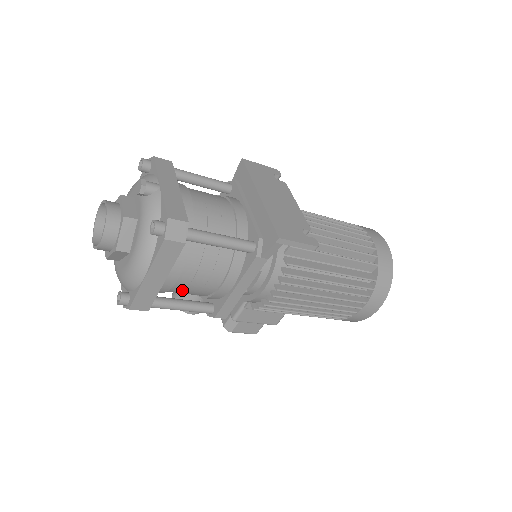
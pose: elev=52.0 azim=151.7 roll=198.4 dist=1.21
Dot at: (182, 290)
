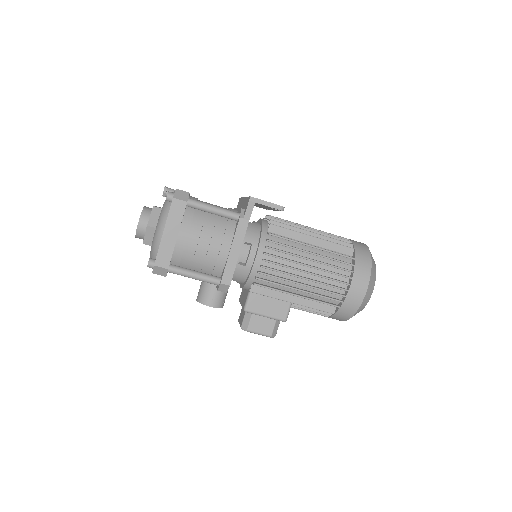
Dot at: (193, 256)
